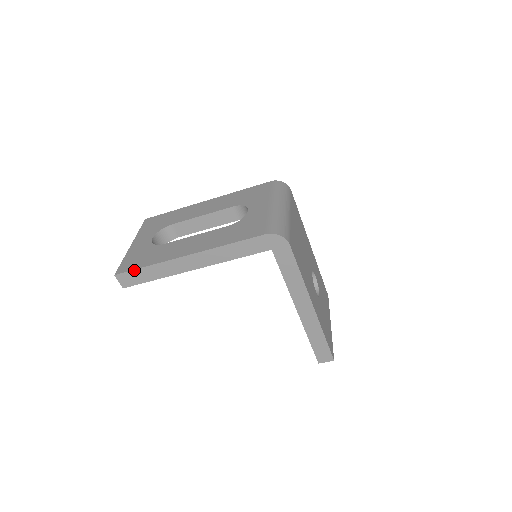
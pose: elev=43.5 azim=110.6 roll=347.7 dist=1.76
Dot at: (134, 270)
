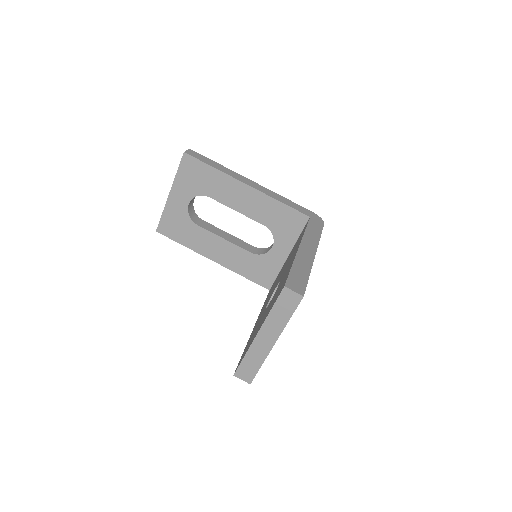
Dot at: (207, 158)
